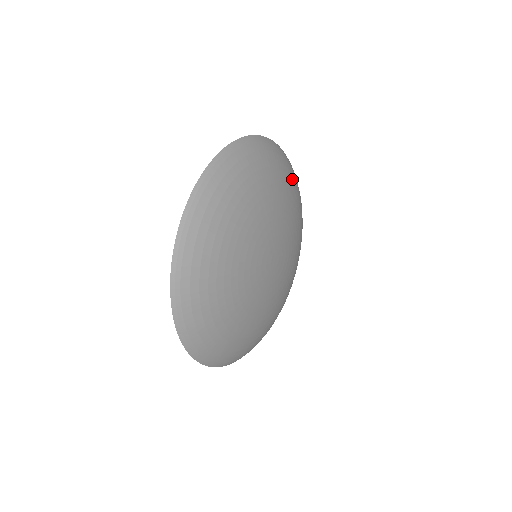
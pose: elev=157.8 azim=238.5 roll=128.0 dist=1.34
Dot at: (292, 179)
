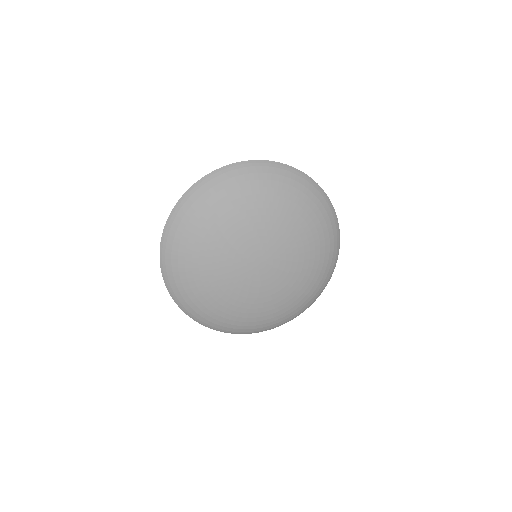
Dot at: (291, 191)
